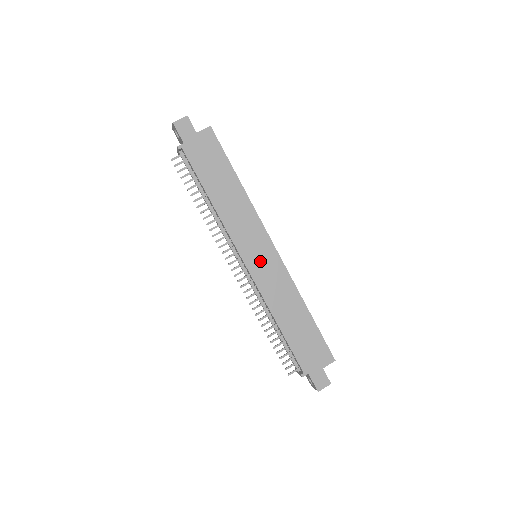
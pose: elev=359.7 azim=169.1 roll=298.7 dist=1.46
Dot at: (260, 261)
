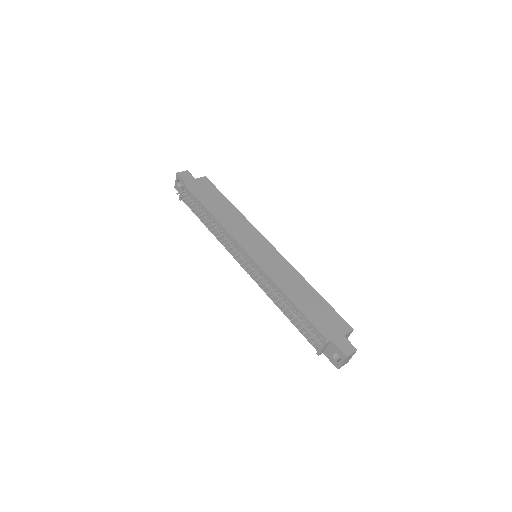
Dot at: (261, 253)
